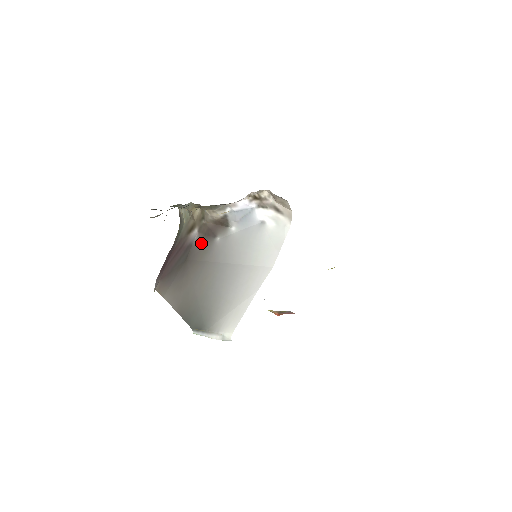
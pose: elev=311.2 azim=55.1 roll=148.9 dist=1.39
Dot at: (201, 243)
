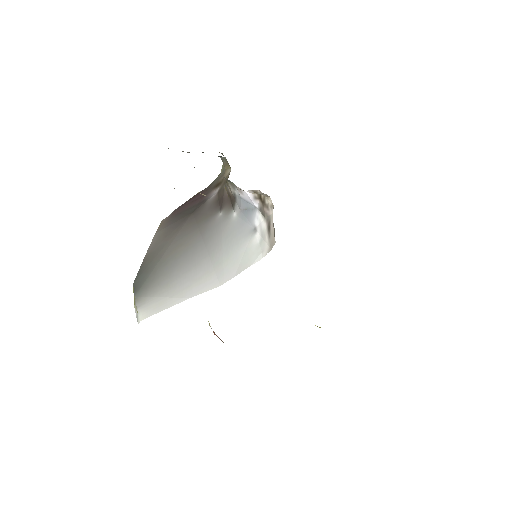
Dot at: (210, 206)
